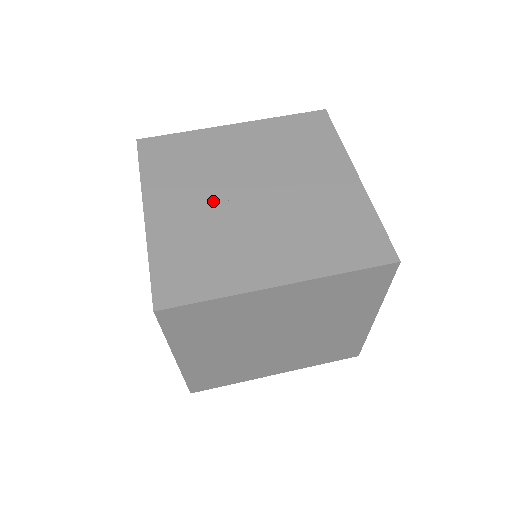
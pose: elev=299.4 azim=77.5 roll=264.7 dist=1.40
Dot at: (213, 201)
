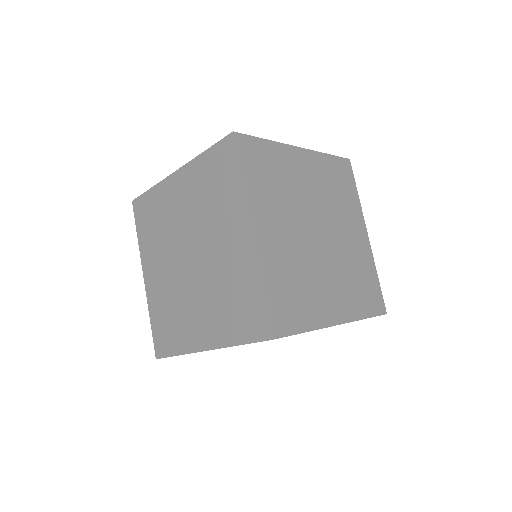
Dot at: occluded
